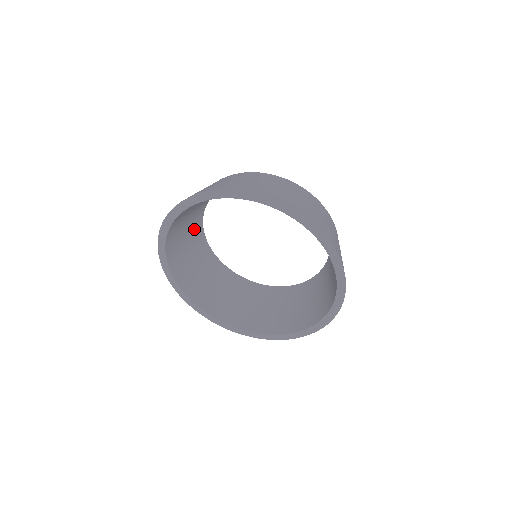
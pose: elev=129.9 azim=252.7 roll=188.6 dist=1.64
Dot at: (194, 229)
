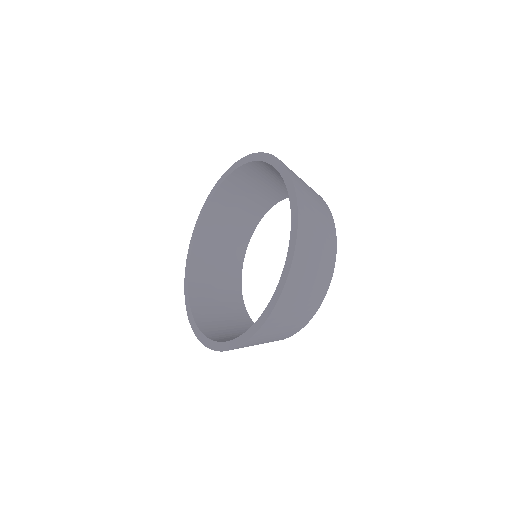
Dot at: (239, 232)
